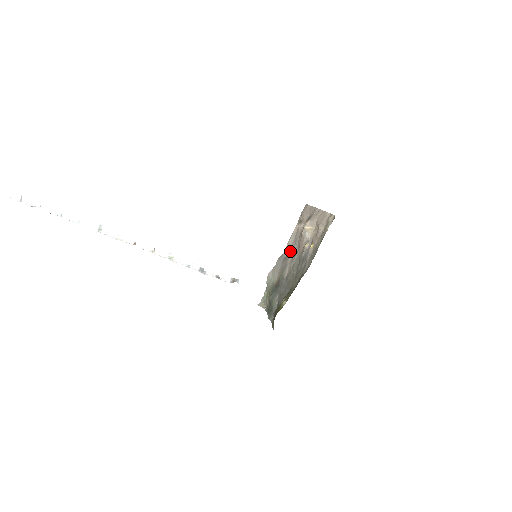
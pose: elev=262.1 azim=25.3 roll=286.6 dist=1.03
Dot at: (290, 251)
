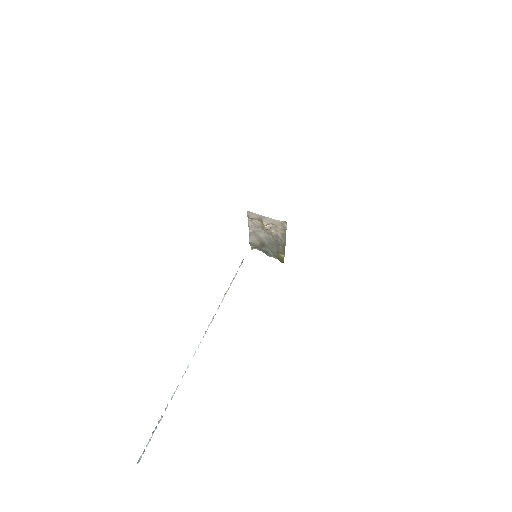
Dot at: (256, 231)
